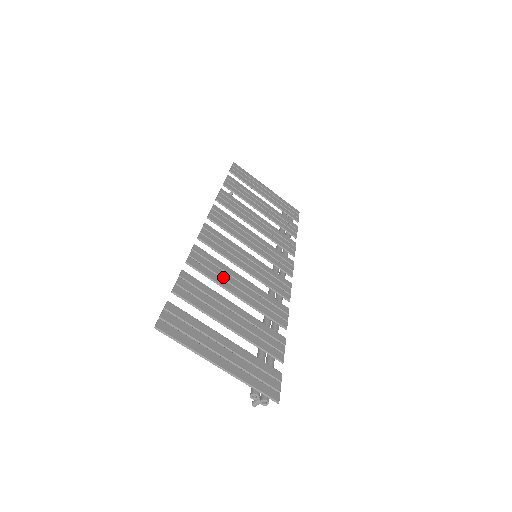
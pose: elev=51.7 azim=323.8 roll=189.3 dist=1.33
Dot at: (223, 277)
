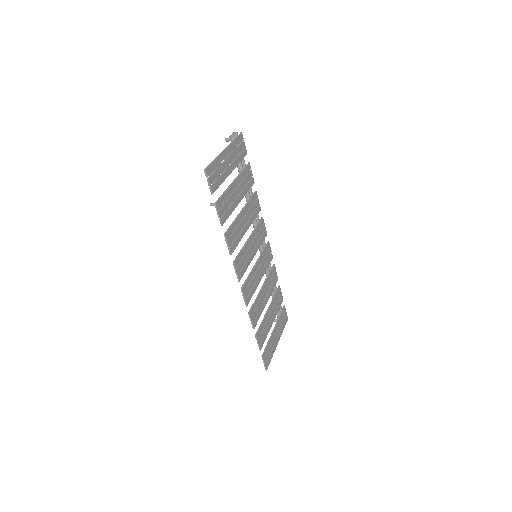
Dot at: (261, 306)
